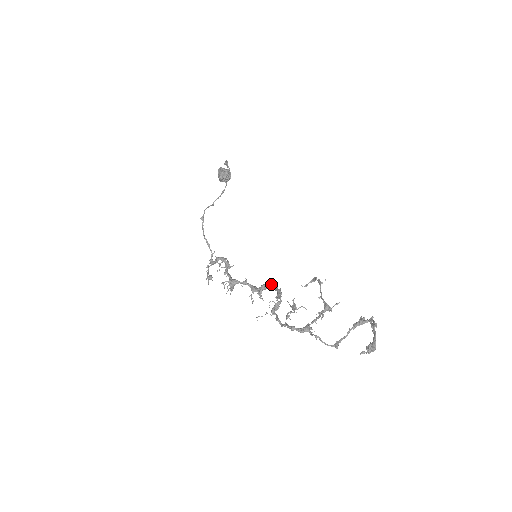
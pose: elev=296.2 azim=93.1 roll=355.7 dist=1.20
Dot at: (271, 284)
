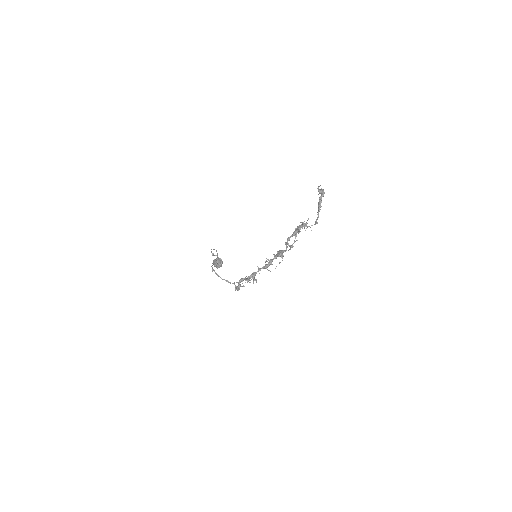
Dot at: (274, 257)
